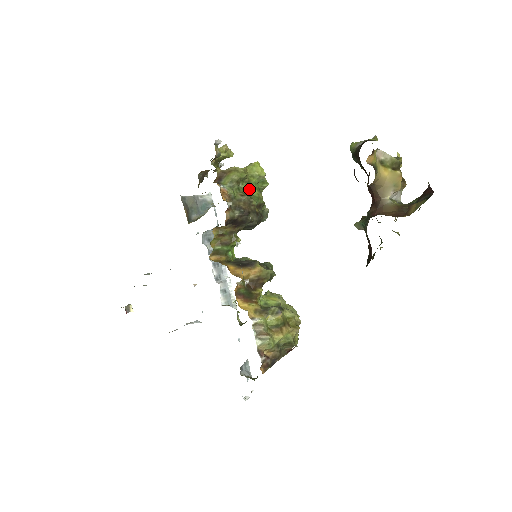
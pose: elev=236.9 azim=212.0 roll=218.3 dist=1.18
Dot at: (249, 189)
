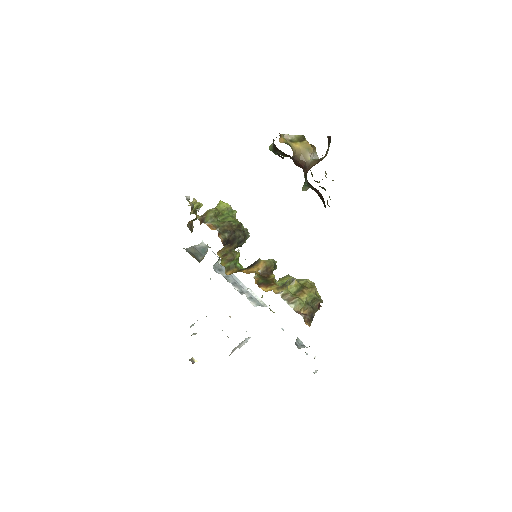
Dot at: (225, 219)
